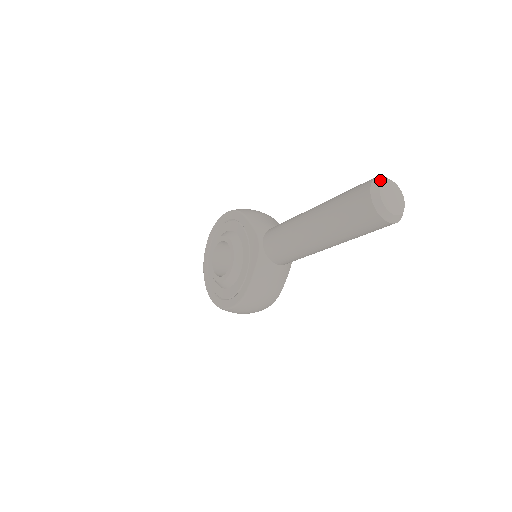
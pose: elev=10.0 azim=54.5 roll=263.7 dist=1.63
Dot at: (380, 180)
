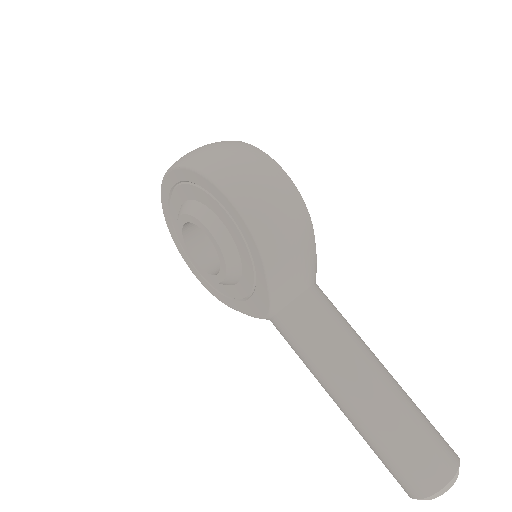
Dot at: (442, 494)
